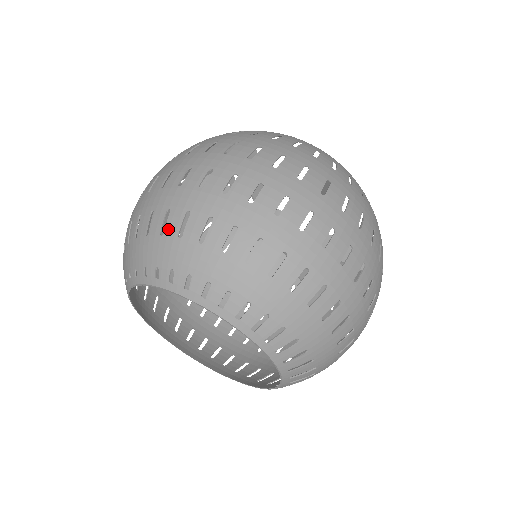
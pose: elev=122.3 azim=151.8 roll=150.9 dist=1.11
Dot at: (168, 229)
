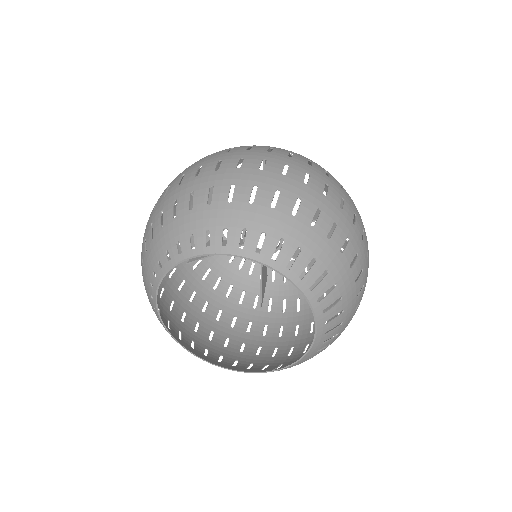
Dot at: (154, 231)
